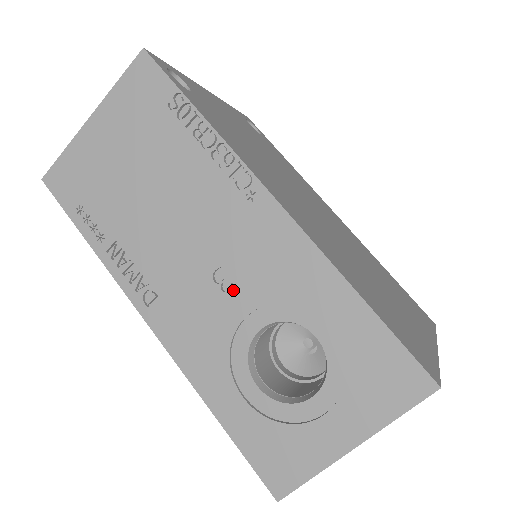
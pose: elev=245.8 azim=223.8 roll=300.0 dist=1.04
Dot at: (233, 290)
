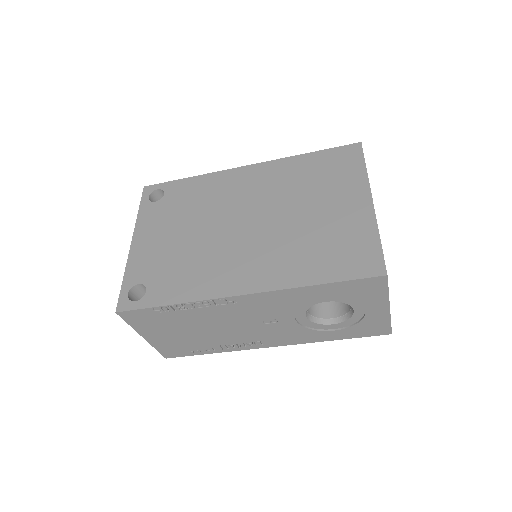
Dot at: (278, 320)
